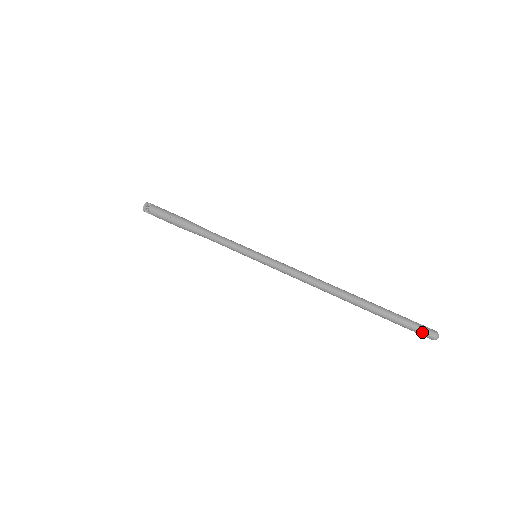
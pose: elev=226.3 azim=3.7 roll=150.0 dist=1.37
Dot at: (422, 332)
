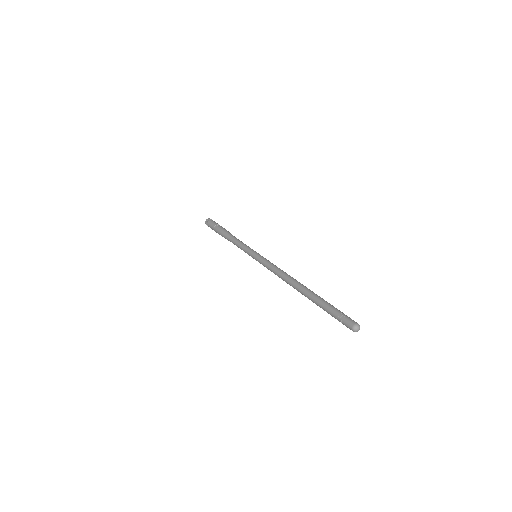
Dot at: (345, 325)
